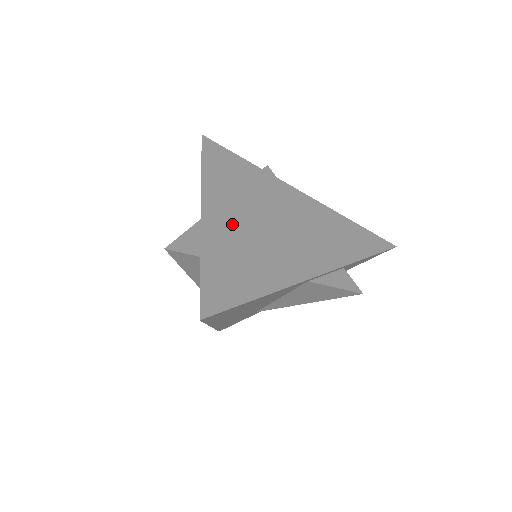
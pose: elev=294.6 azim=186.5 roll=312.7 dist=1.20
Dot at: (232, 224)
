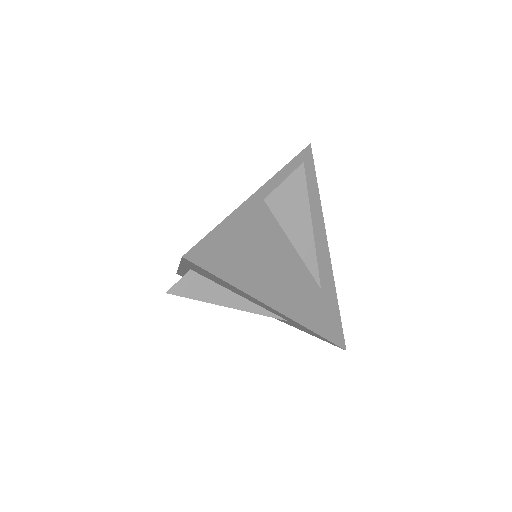
Dot at: occluded
